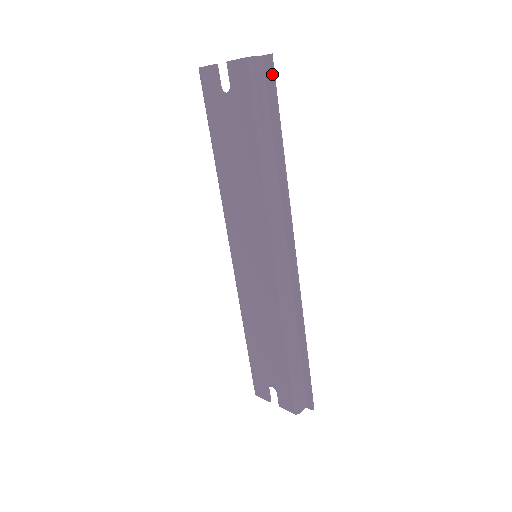
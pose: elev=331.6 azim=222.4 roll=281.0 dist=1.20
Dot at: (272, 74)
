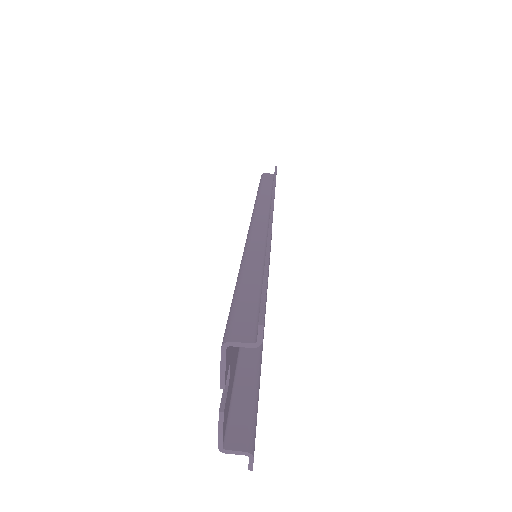
Dot at: occluded
